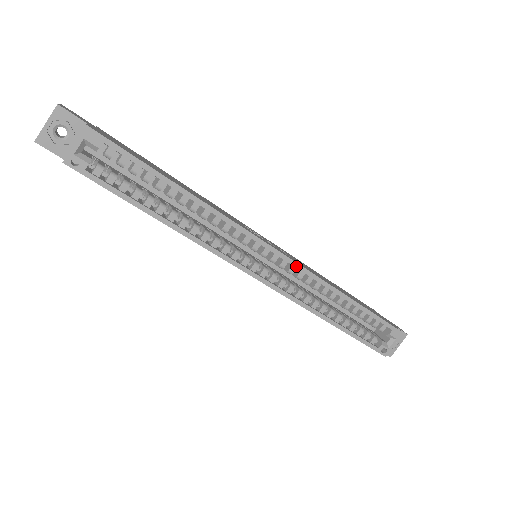
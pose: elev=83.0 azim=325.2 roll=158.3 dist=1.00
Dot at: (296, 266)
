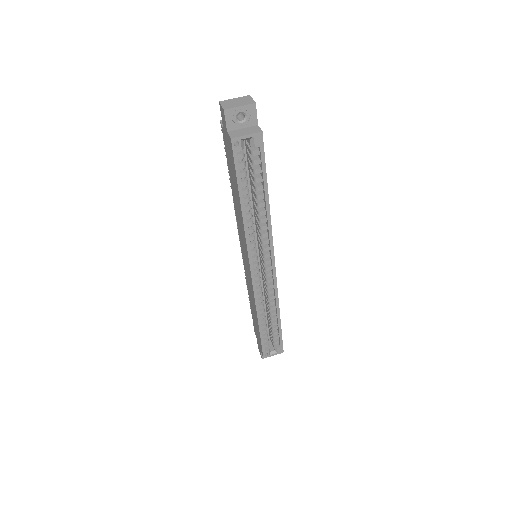
Dot at: (275, 281)
